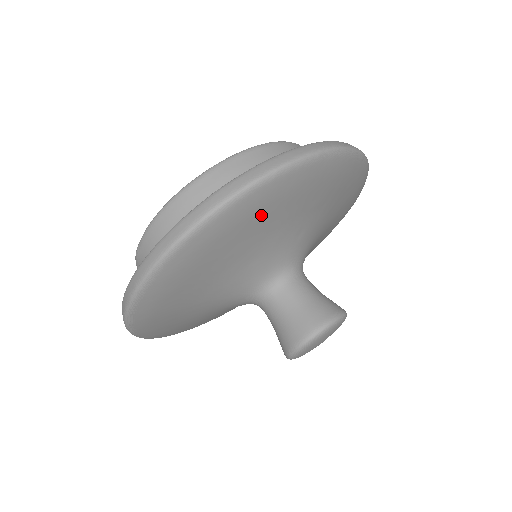
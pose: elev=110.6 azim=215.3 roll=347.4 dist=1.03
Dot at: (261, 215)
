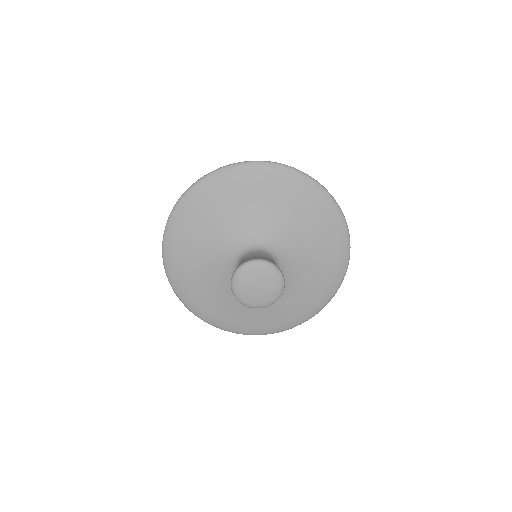
Dot at: (191, 221)
